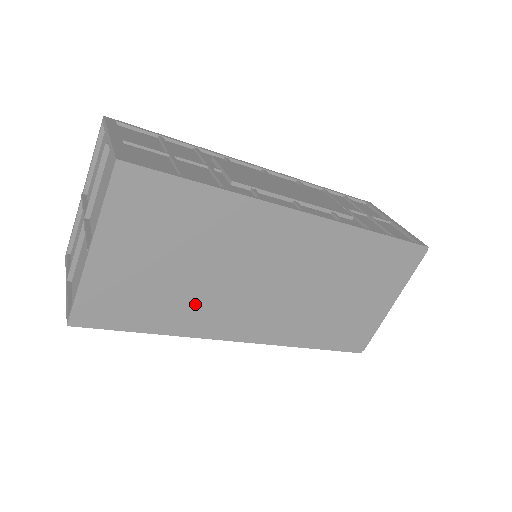
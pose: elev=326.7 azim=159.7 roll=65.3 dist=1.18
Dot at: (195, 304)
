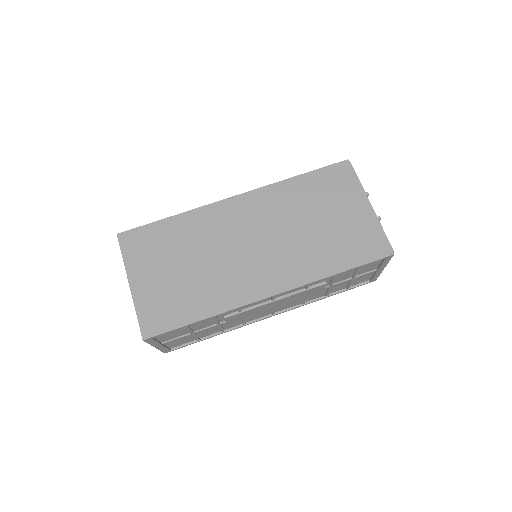
Dot at: (213, 285)
